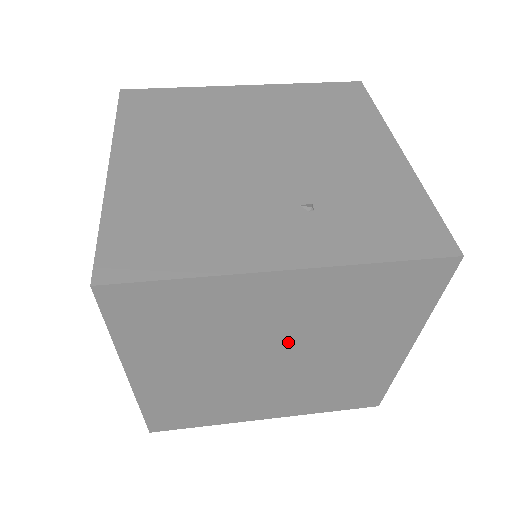
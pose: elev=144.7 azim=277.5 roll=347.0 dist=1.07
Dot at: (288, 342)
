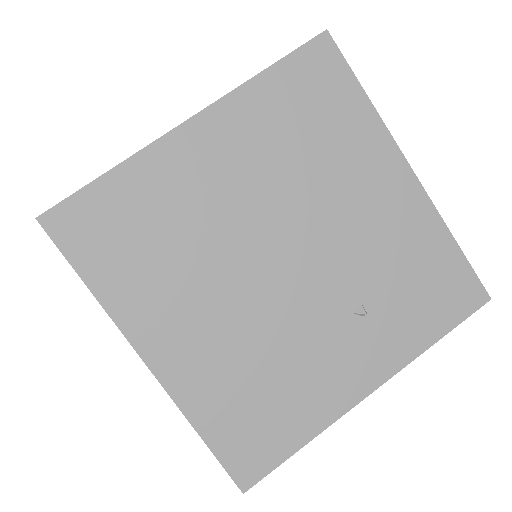
Dot at: occluded
